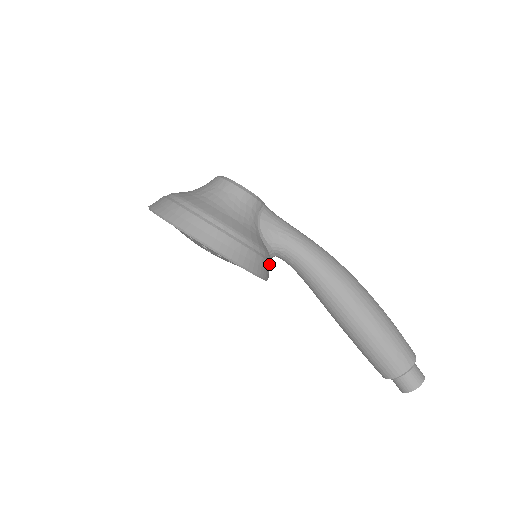
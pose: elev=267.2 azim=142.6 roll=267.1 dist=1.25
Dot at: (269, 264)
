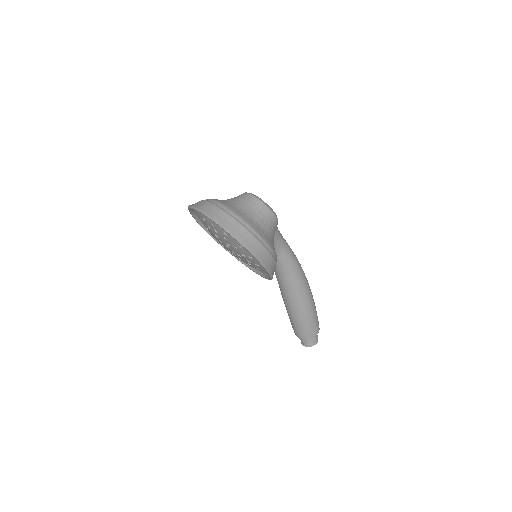
Dot at: occluded
